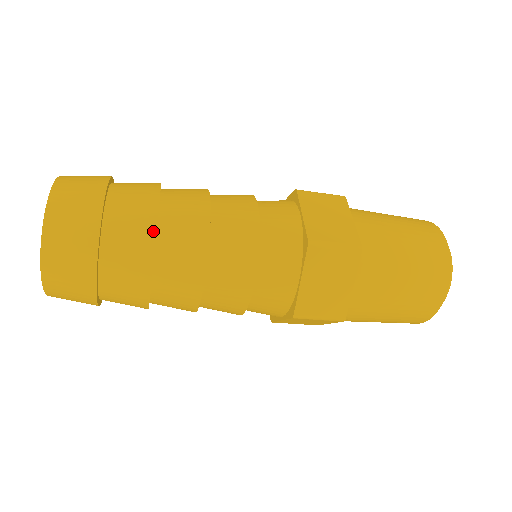
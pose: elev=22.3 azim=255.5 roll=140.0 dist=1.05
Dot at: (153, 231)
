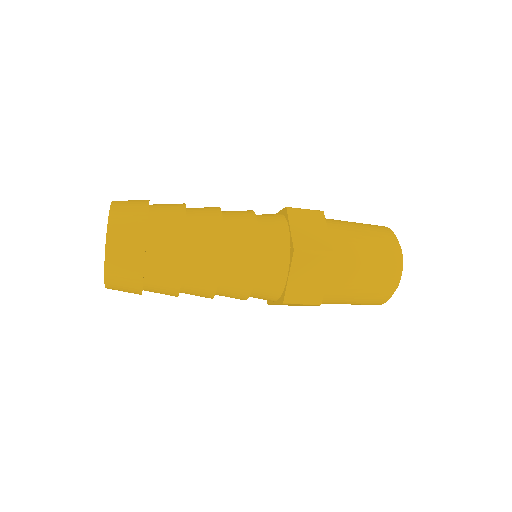
Dot at: (183, 244)
